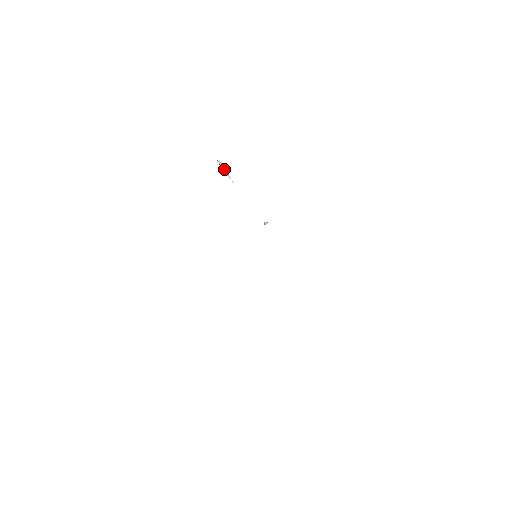
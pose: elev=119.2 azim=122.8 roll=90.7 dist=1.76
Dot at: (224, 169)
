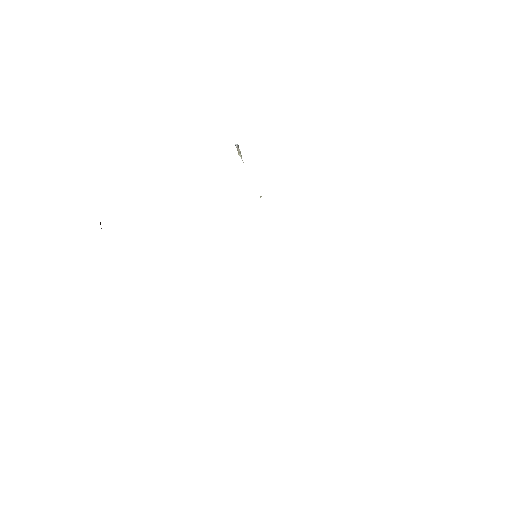
Dot at: (238, 150)
